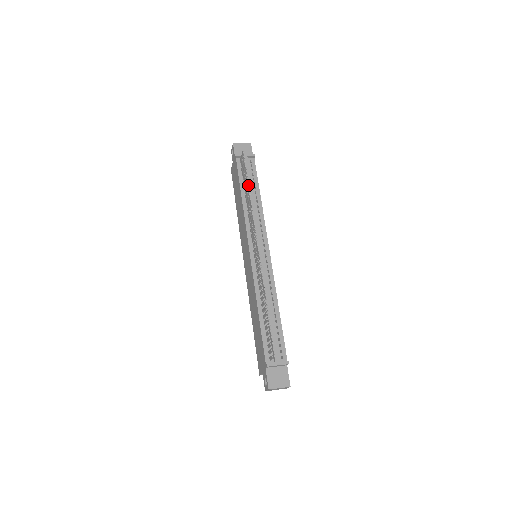
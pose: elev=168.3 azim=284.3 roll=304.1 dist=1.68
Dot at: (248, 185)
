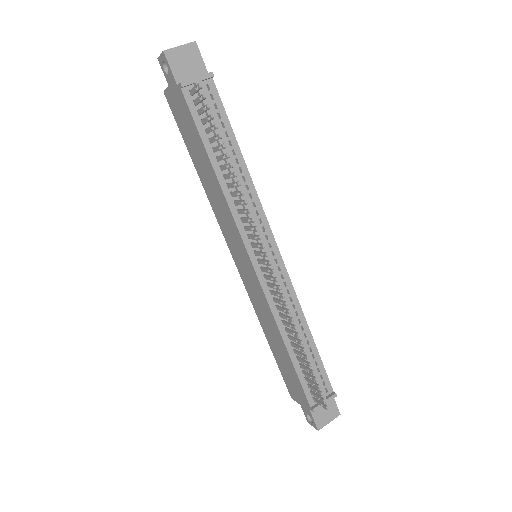
Dot at: (228, 157)
